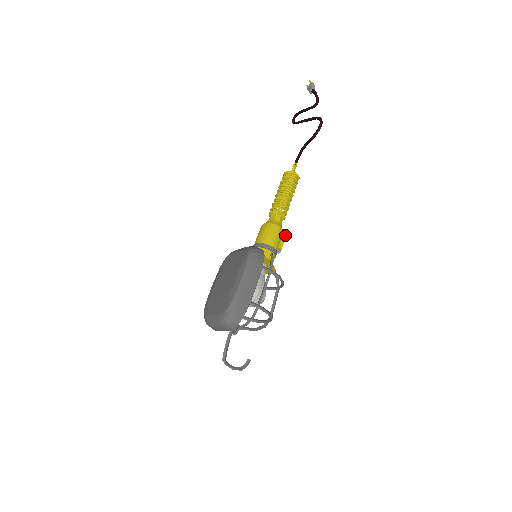
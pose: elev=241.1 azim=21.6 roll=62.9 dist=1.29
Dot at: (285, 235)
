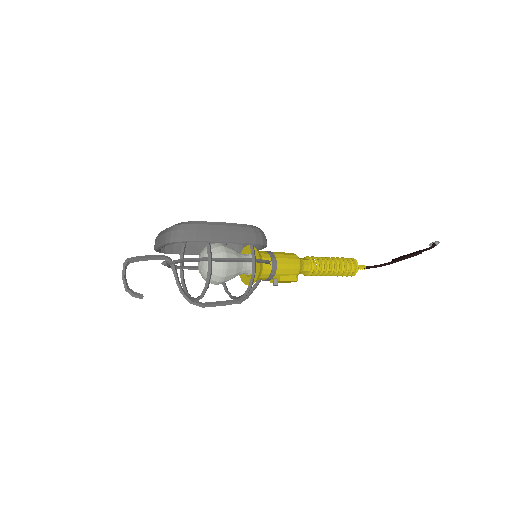
Dot at: (296, 279)
